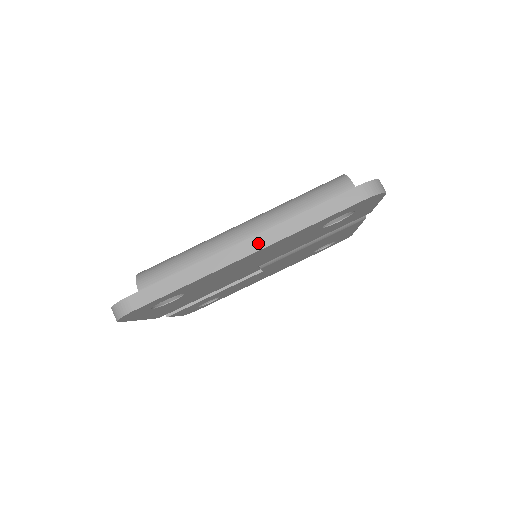
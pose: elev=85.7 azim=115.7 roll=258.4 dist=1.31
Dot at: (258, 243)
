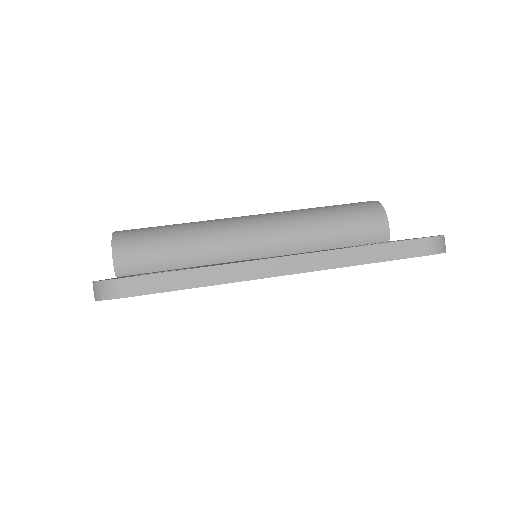
Dot at: (301, 264)
